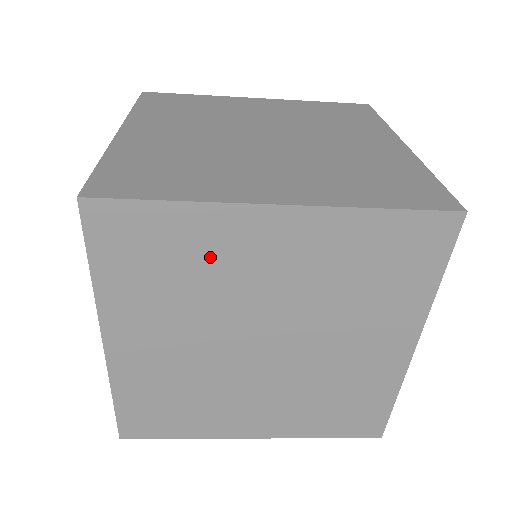
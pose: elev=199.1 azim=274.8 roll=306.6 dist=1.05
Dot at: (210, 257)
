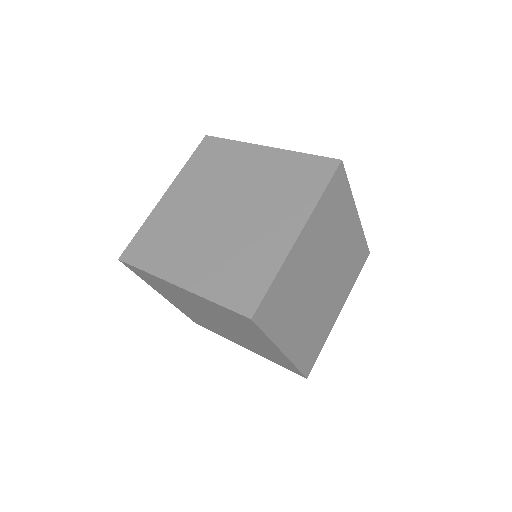
Dot at: (171, 289)
